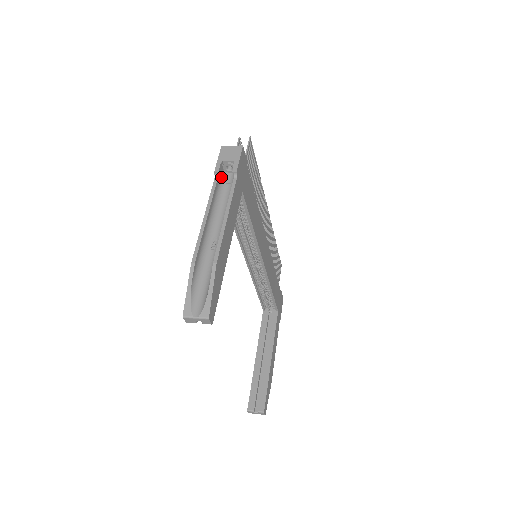
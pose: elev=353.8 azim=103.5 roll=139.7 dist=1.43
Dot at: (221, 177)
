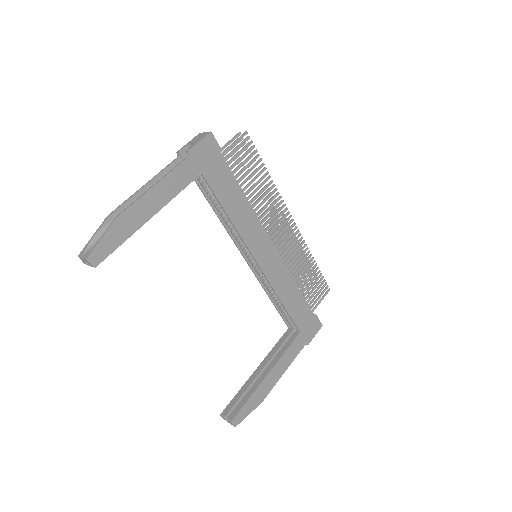
Dot at: occluded
